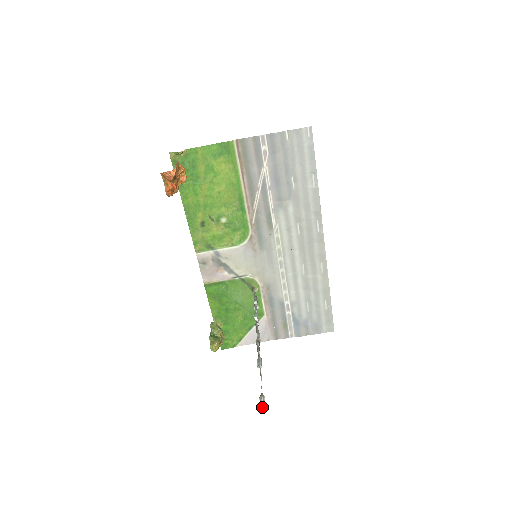
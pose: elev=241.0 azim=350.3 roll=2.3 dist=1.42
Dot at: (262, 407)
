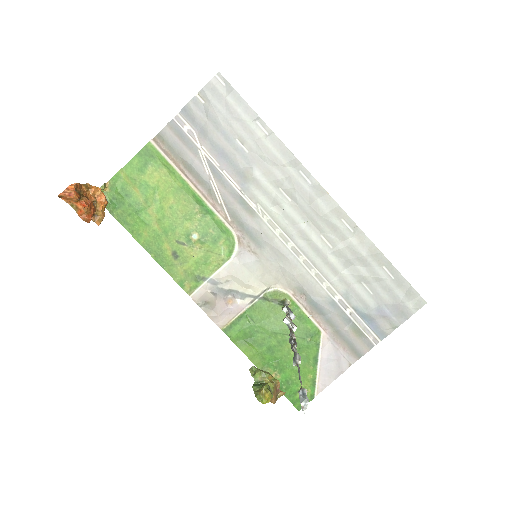
Dot at: (301, 402)
